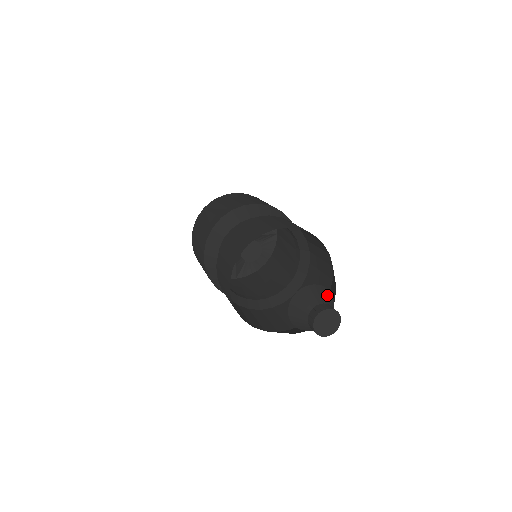
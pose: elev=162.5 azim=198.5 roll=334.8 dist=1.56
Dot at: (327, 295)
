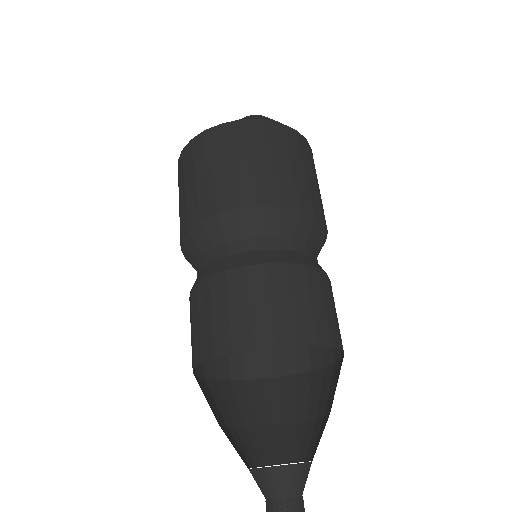
Dot at: (285, 480)
